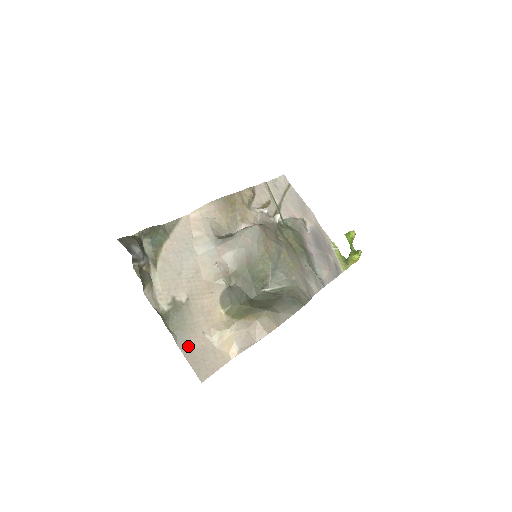
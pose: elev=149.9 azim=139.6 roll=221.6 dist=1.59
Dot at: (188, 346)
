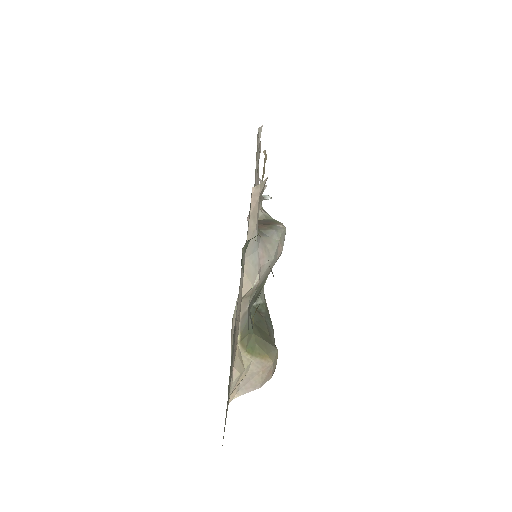
Dot at: occluded
